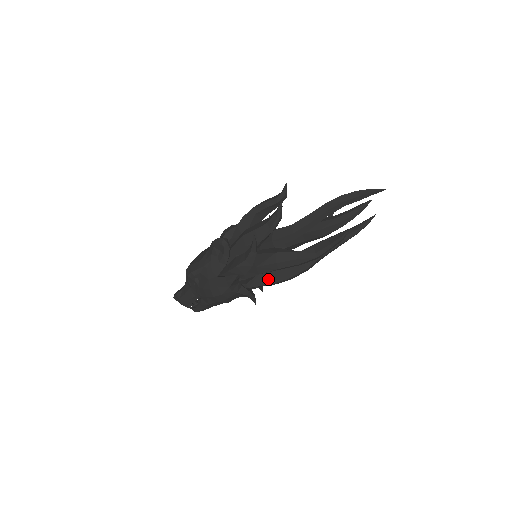
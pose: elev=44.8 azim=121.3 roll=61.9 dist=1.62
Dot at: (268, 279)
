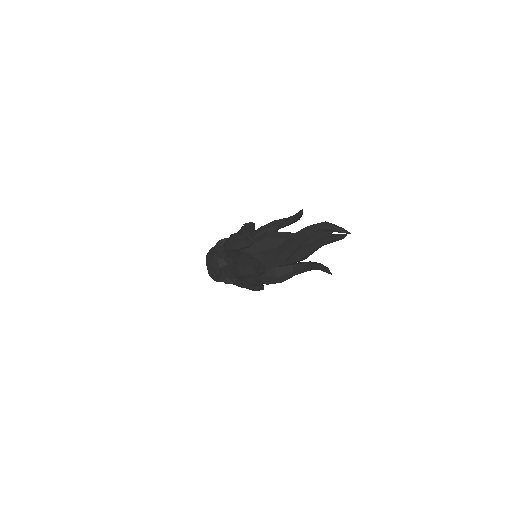
Dot at: occluded
